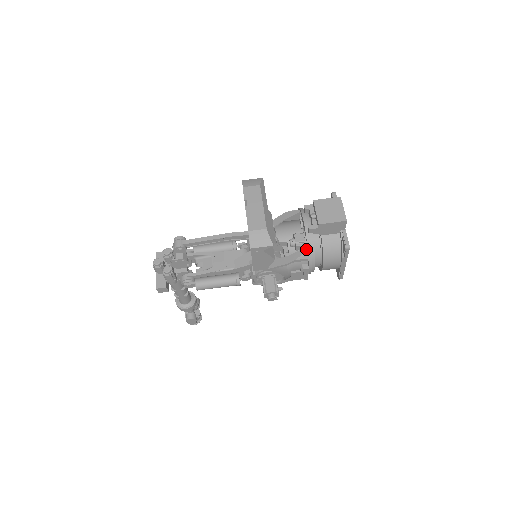
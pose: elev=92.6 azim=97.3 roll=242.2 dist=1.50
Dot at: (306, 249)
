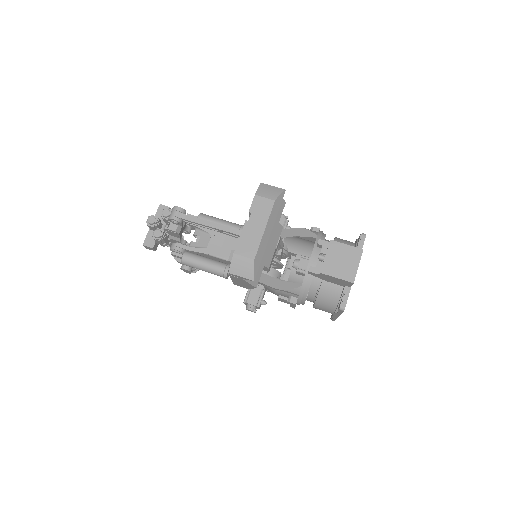
Dot at: (300, 286)
